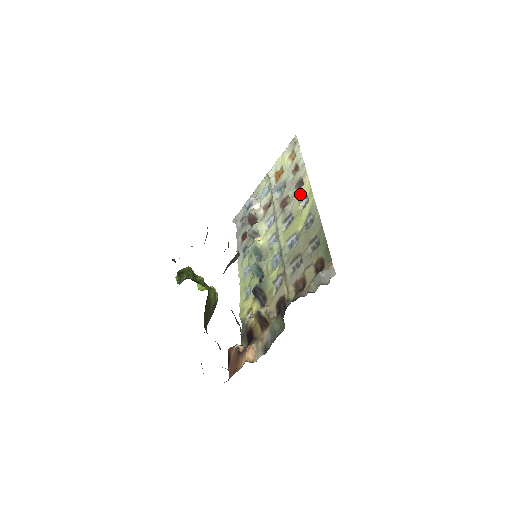
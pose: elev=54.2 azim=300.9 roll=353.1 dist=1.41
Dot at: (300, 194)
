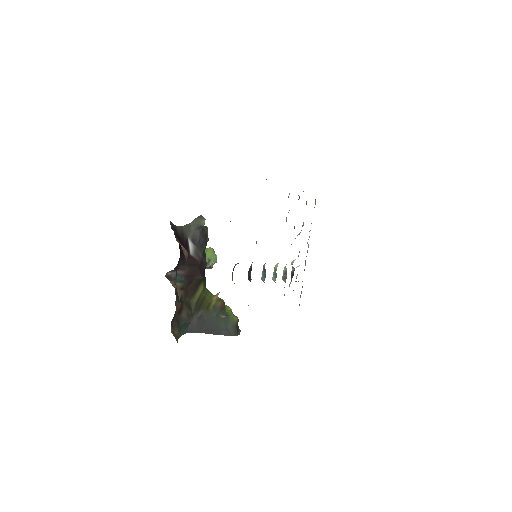
Dot at: occluded
